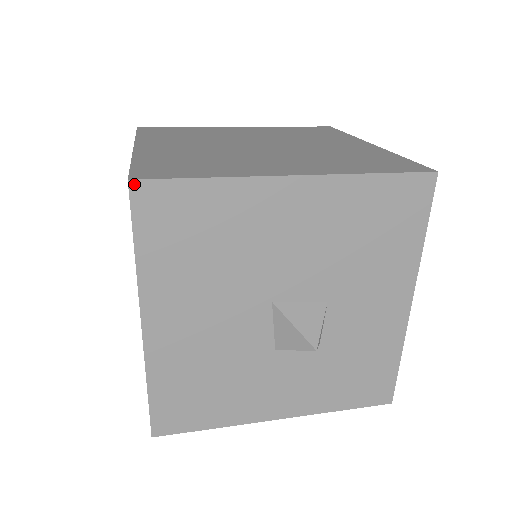
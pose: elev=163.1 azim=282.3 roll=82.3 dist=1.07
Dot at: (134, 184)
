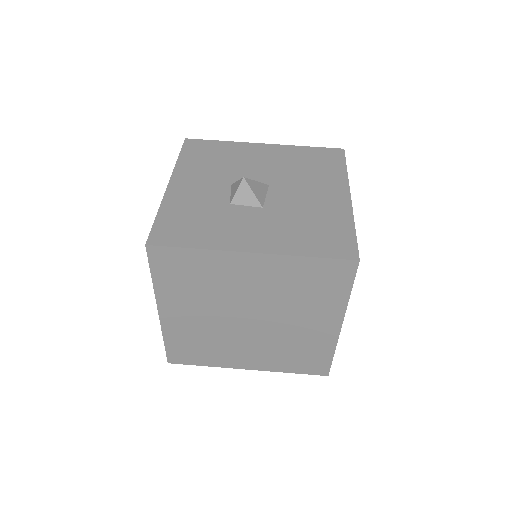
Dot at: (171, 362)
